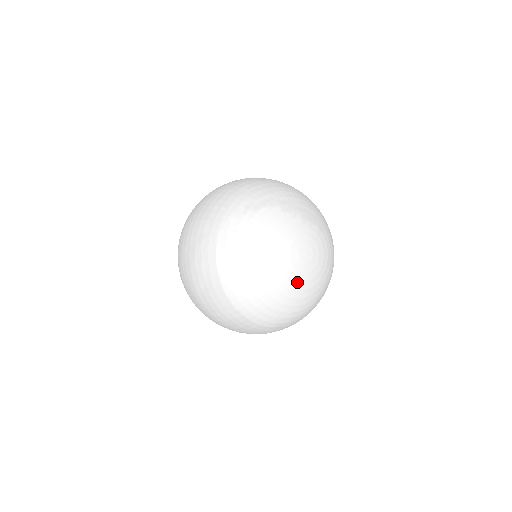
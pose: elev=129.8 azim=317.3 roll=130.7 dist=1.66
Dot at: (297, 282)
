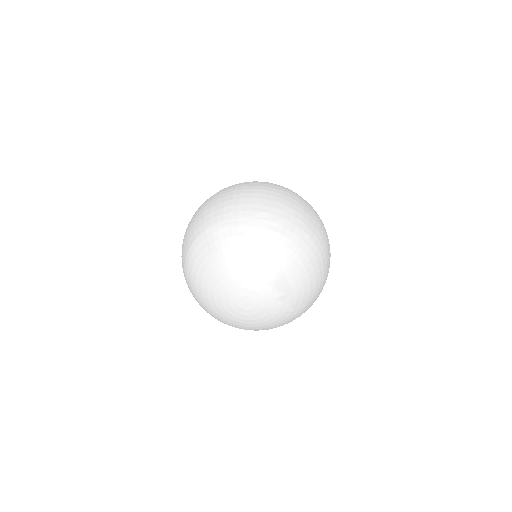
Dot at: (226, 311)
